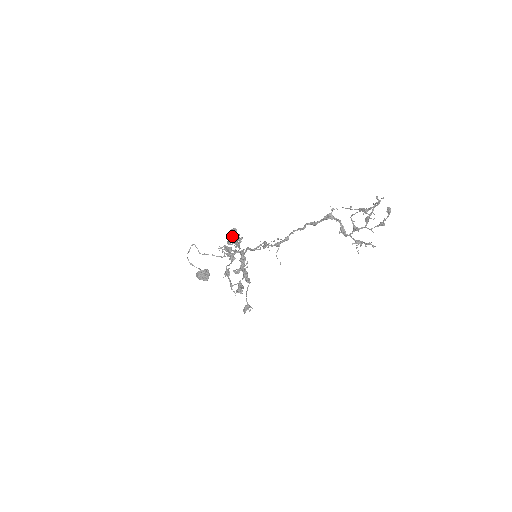
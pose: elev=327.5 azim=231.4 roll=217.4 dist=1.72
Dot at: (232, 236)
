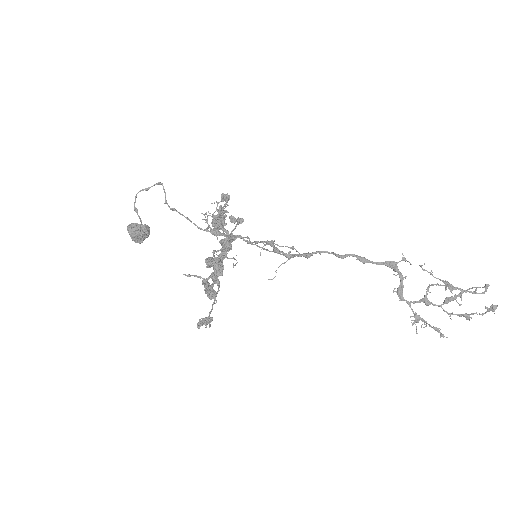
Dot at: (218, 203)
